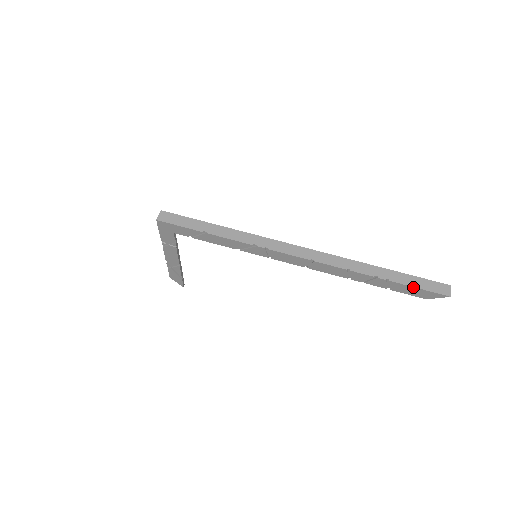
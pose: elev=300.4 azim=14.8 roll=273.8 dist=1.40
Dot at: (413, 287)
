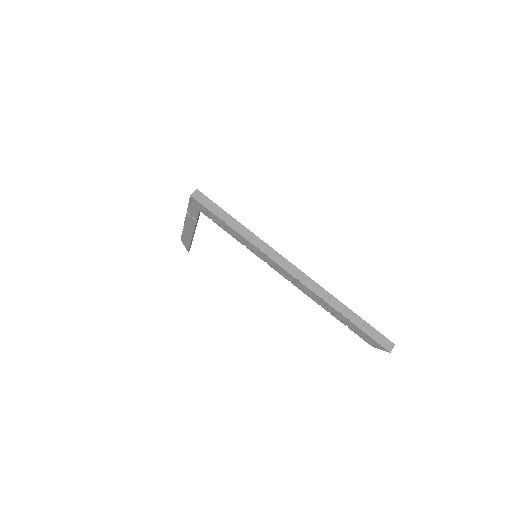
Dot at: (365, 333)
